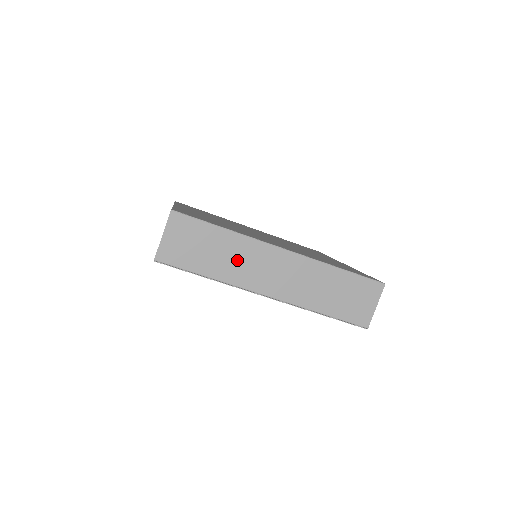
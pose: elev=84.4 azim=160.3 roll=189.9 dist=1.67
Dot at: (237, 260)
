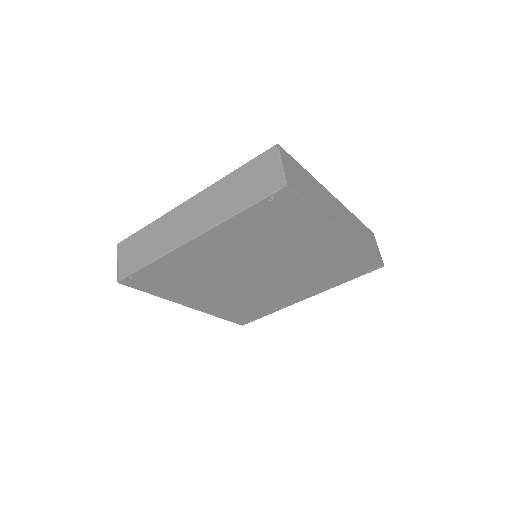
Dot at: (321, 198)
